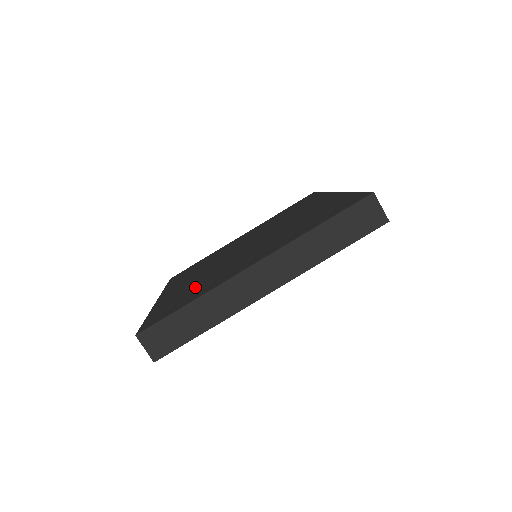
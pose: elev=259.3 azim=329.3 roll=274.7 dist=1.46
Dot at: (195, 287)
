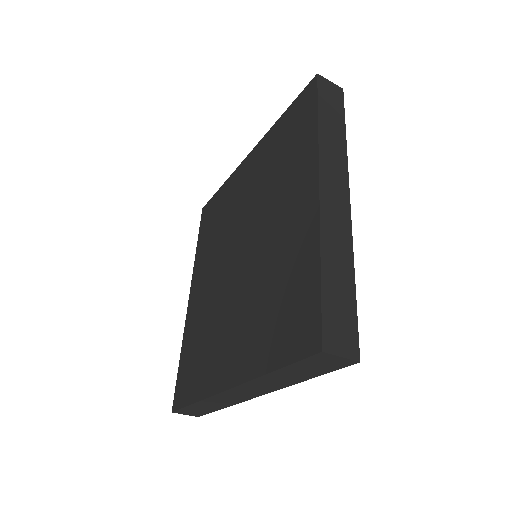
Dot at: (202, 342)
